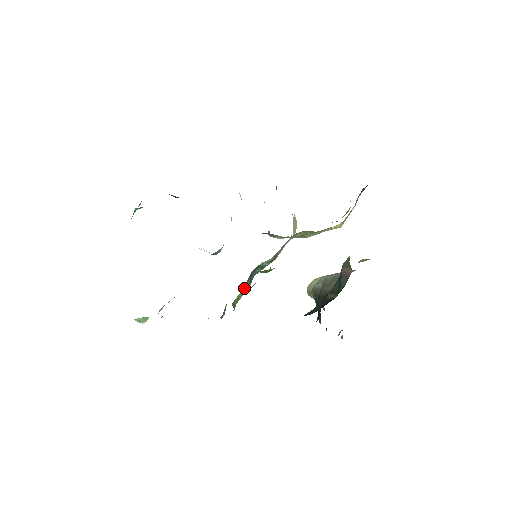
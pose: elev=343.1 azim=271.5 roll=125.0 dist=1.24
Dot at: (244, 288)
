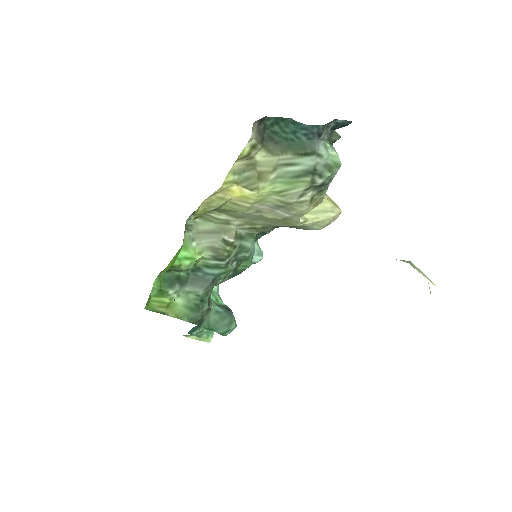
Dot at: (191, 293)
